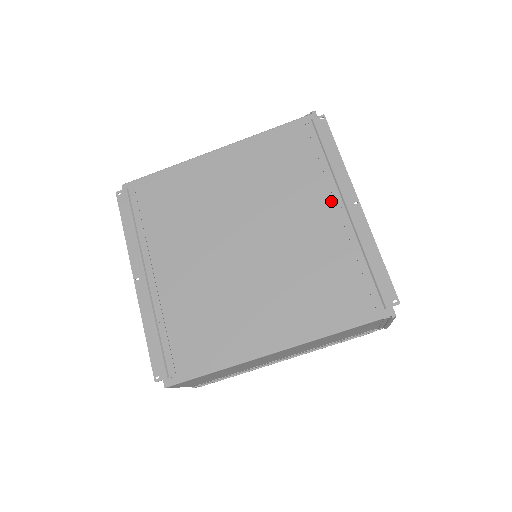
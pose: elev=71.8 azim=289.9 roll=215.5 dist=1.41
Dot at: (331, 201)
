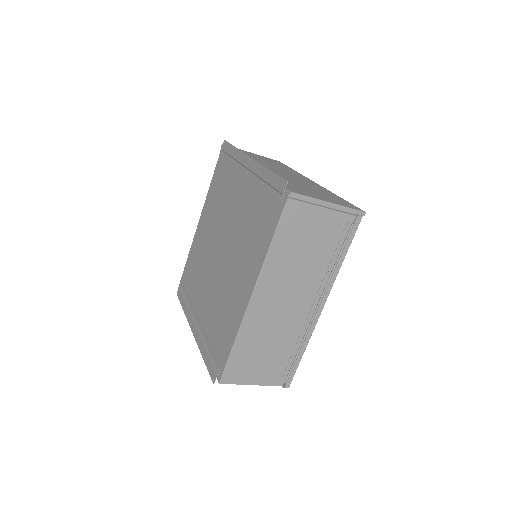
Dot at: (242, 175)
